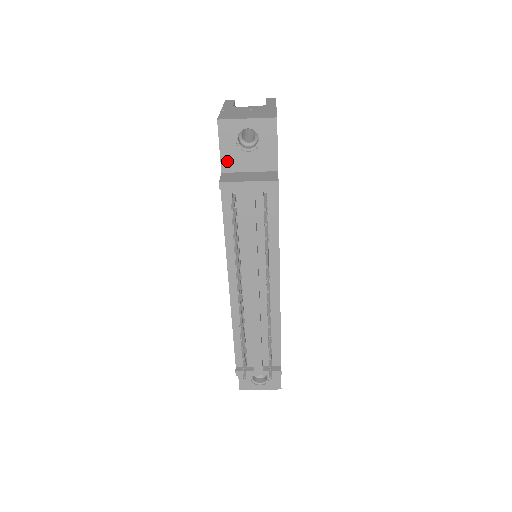
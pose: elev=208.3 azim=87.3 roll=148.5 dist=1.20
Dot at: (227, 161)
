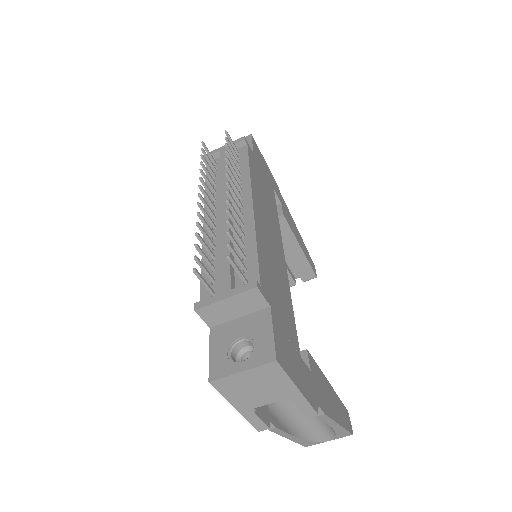
Dot at: occluded
